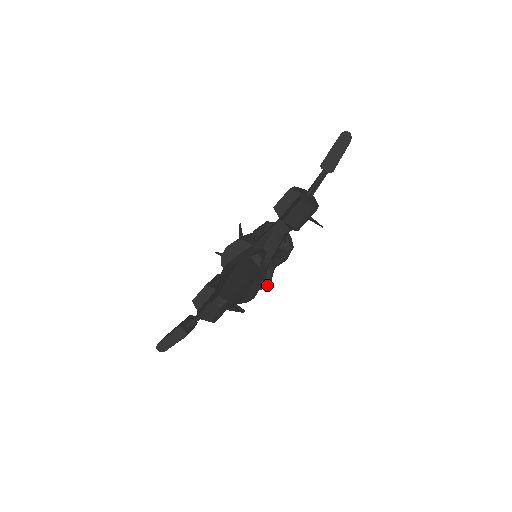
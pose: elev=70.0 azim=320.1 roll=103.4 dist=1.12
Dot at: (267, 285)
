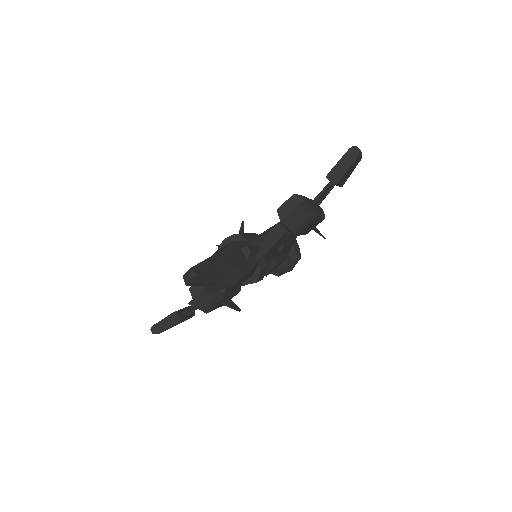
Dot at: (255, 280)
